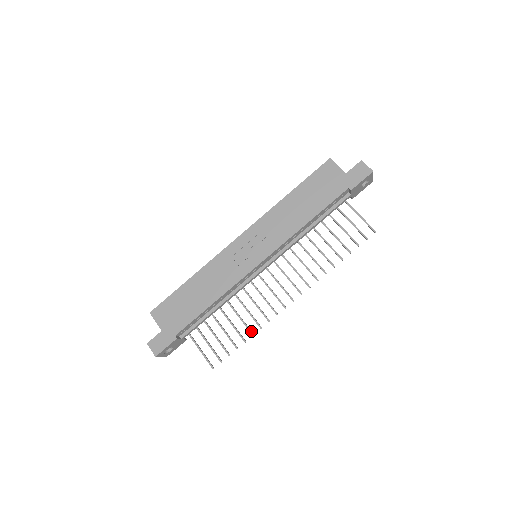
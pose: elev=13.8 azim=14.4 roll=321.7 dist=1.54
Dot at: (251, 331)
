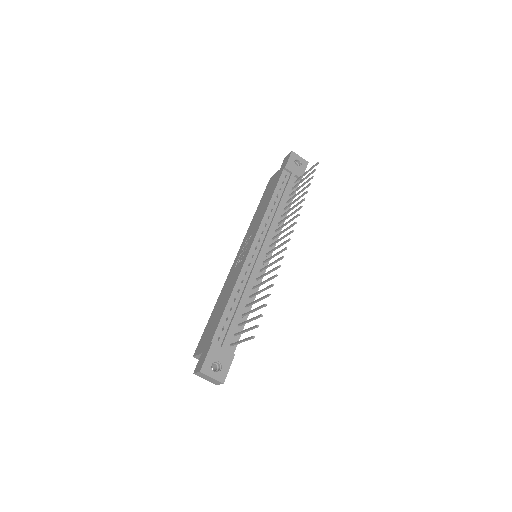
Dot at: (270, 285)
